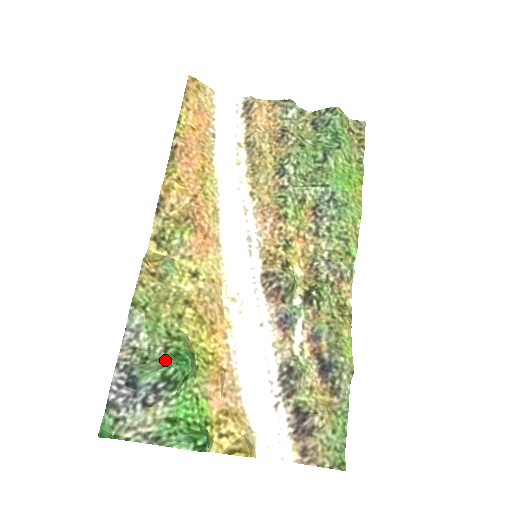
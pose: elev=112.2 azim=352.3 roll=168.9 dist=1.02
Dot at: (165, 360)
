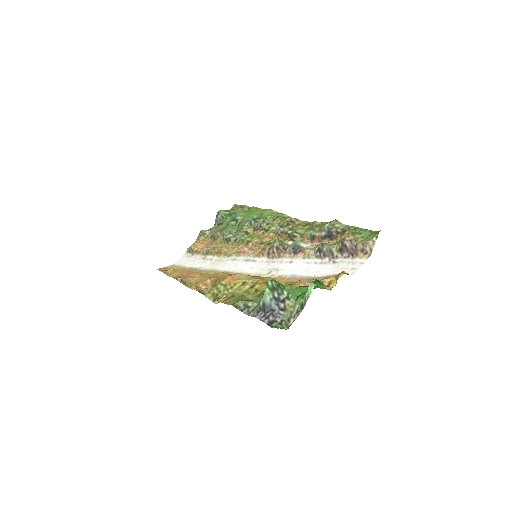
Dot at: occluded
